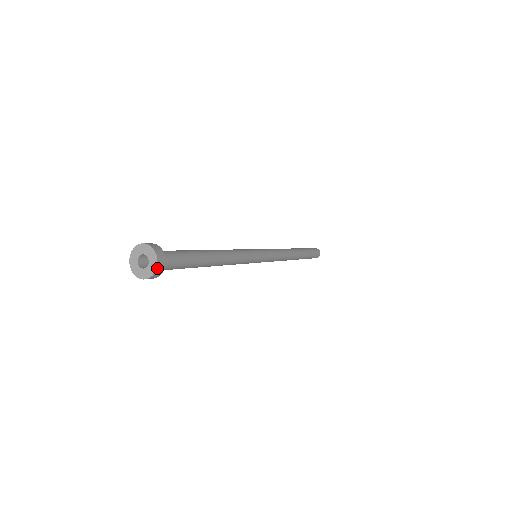
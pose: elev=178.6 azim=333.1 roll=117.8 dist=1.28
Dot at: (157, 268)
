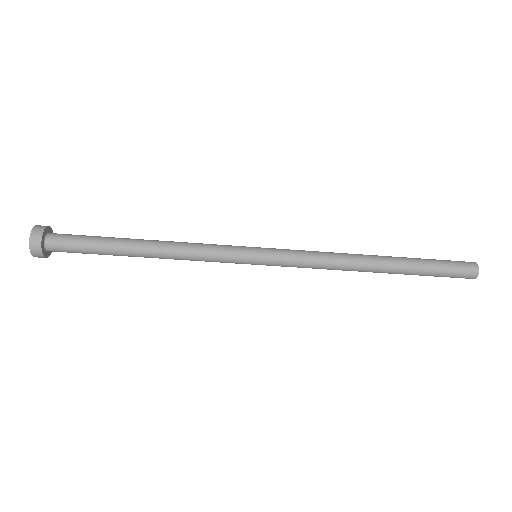
Dot at: (31, 243)
